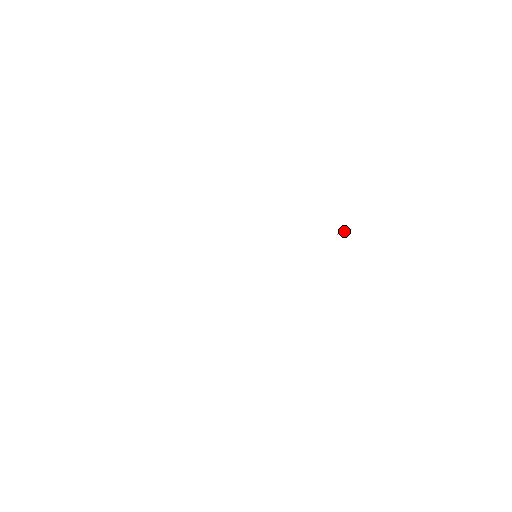
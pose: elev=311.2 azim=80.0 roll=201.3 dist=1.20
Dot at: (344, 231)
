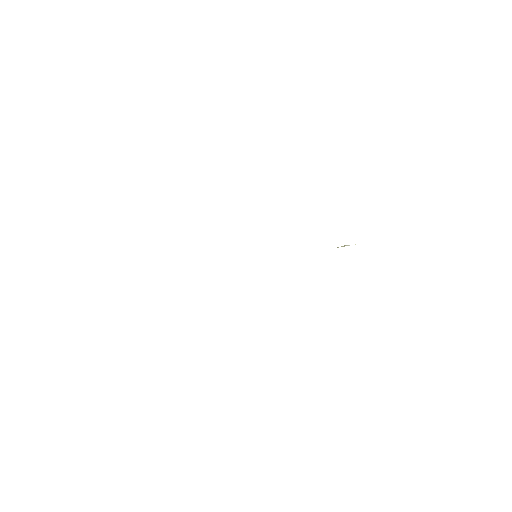
Dot at: (345, 245)
